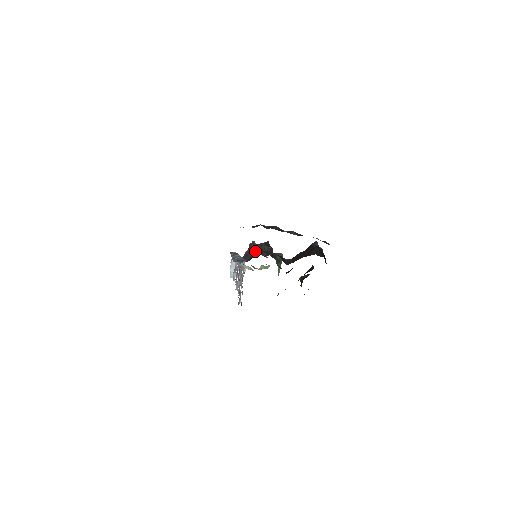
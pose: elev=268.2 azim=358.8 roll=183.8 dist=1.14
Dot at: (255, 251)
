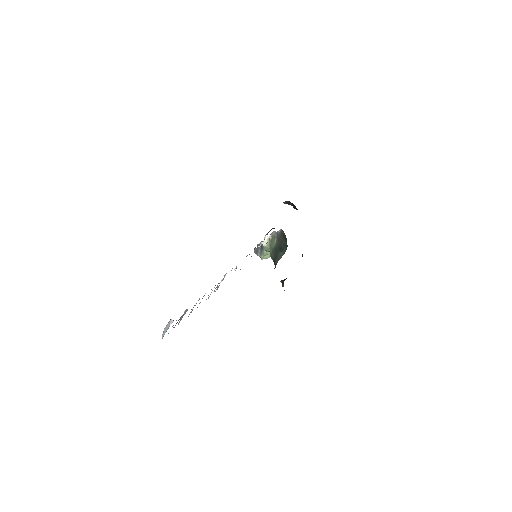
Dot at: occluded
